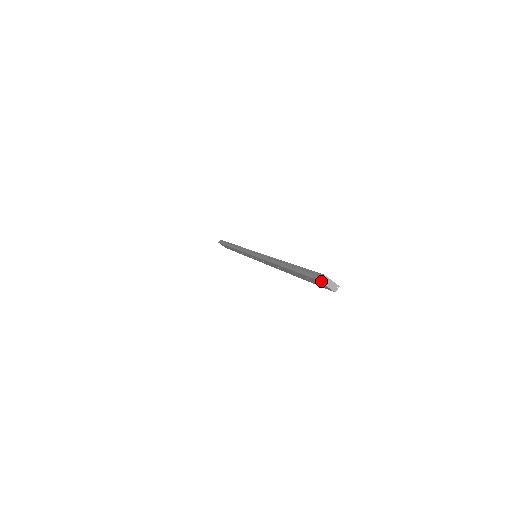
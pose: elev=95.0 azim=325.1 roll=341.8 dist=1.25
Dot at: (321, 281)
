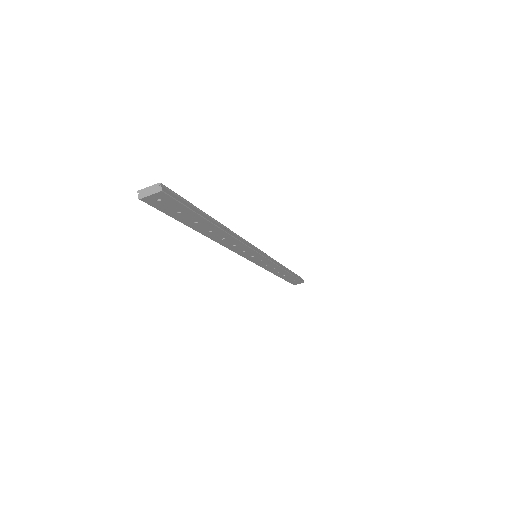
Dot at: (140, 198)
